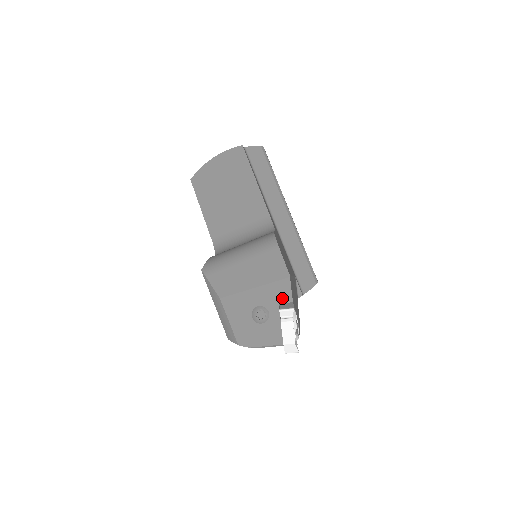
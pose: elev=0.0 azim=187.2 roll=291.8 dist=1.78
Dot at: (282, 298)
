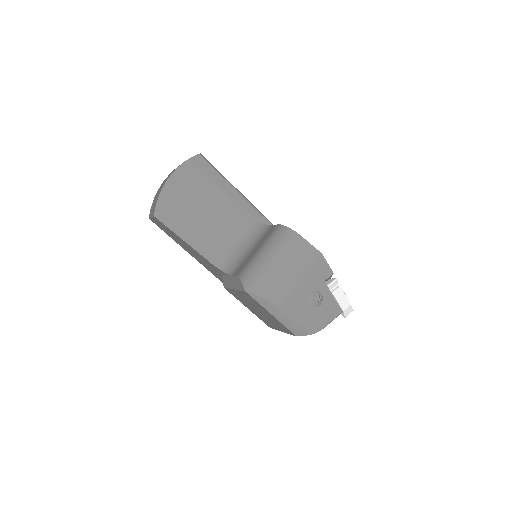
Dot at: (325, 275)
